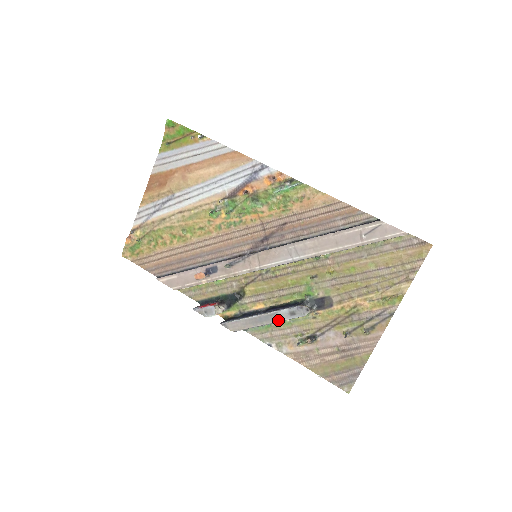
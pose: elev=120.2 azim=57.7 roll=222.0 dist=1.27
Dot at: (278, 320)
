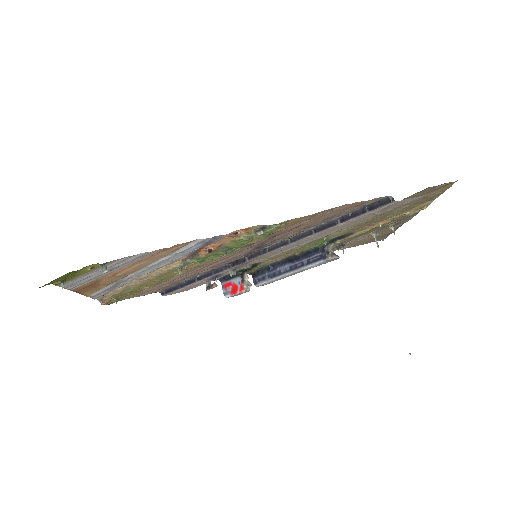
Dot at: occluded
